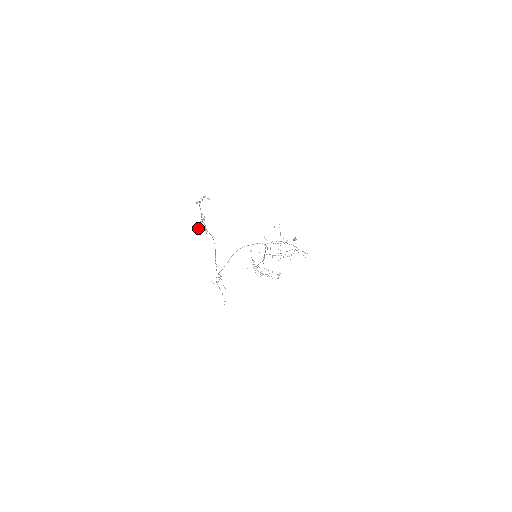
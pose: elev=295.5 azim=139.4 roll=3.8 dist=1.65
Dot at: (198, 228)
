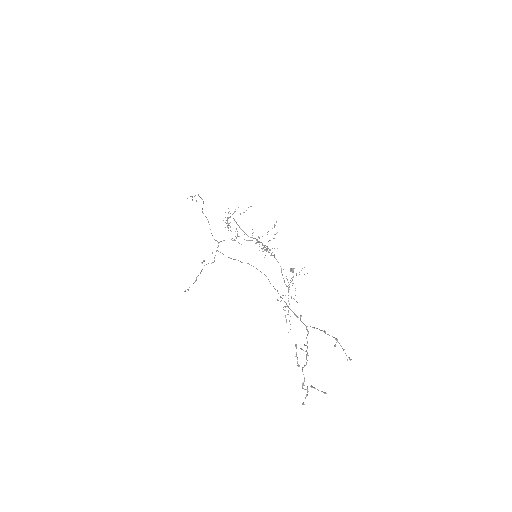
Dot at: occluded
